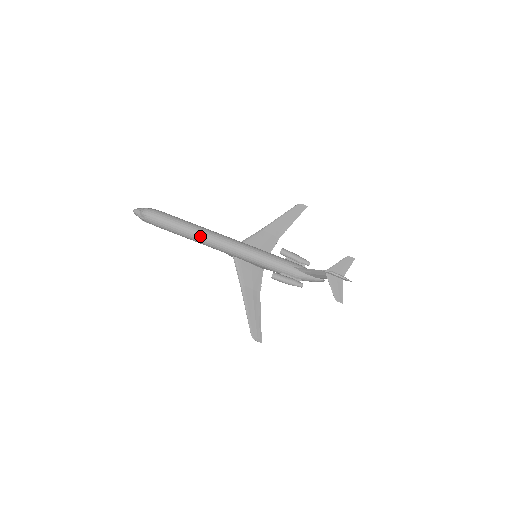
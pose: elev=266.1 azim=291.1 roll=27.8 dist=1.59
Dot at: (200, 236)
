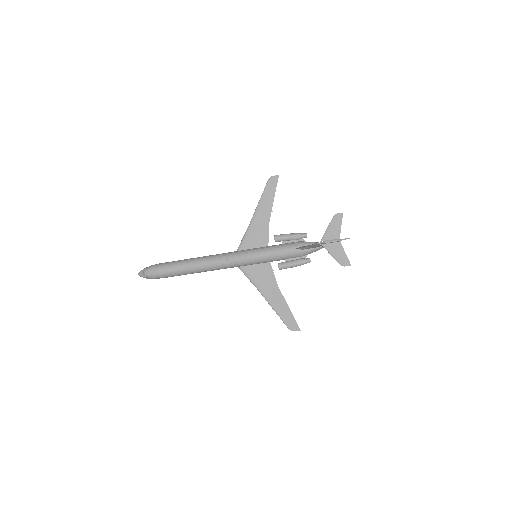
Dot at: (200, 268)
